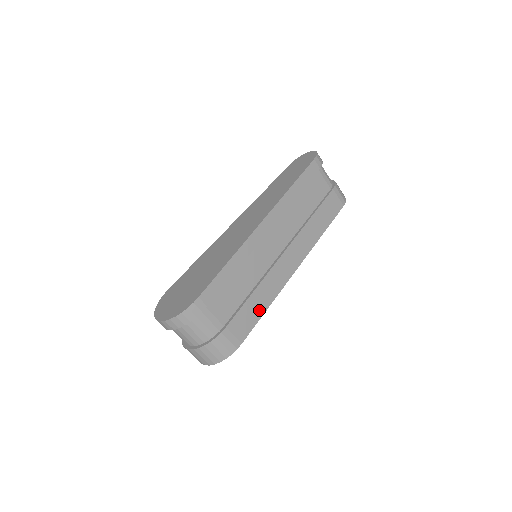
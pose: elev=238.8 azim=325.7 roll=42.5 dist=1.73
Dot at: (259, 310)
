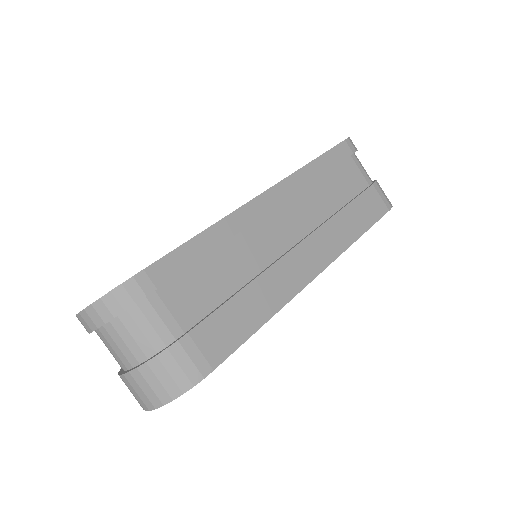
Dot at: (250, 321)
